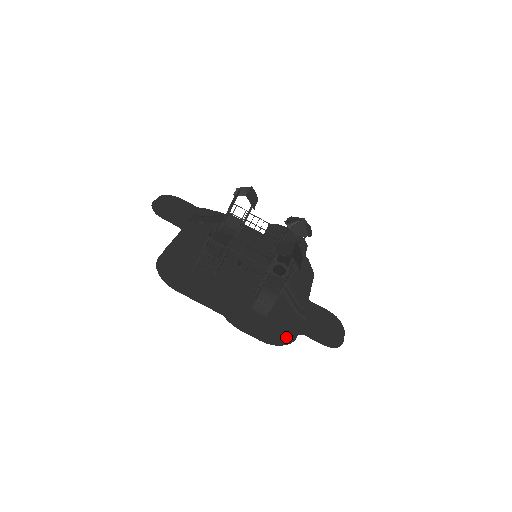
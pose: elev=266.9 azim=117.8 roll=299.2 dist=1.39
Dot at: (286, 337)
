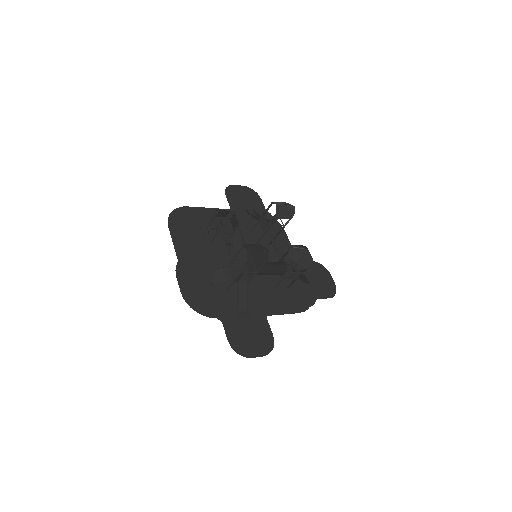
Dot at: (205, 310)
